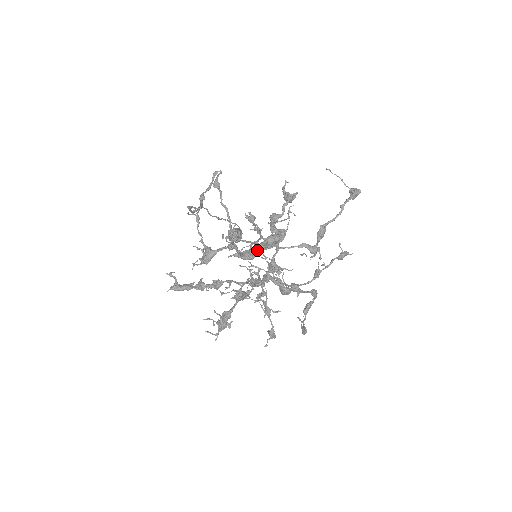
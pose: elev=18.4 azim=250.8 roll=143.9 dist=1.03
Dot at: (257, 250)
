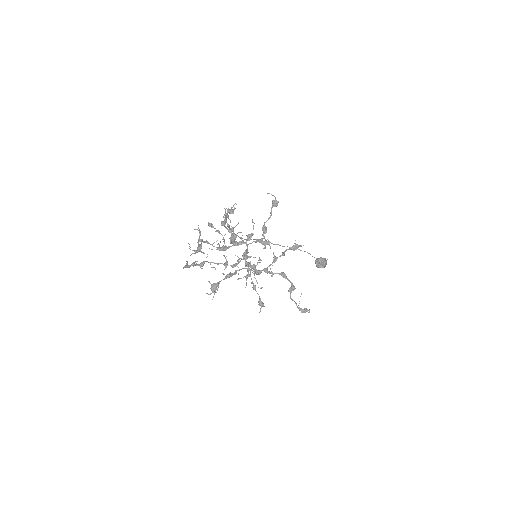
Dot at: (230, 246)
